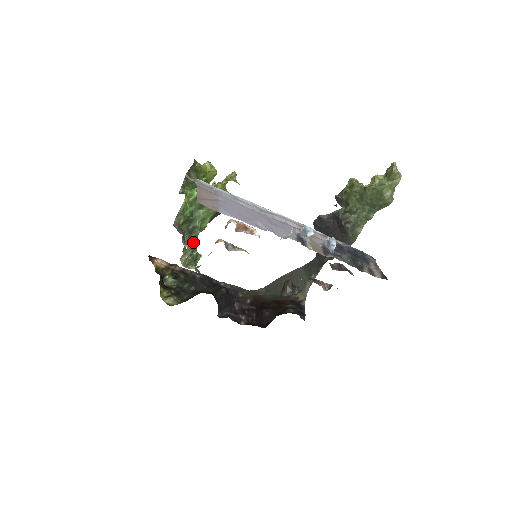
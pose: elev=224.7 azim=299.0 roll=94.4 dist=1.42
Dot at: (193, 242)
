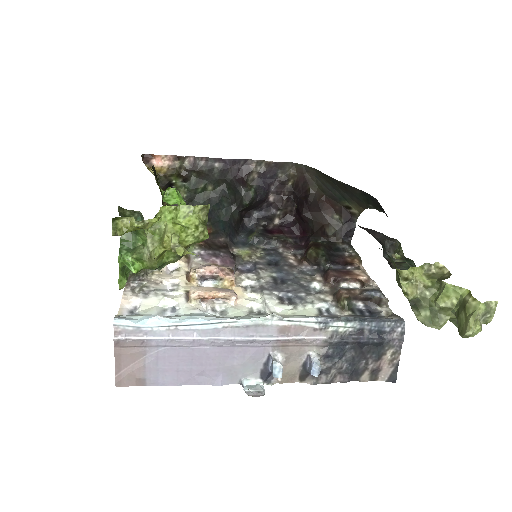
Dot at: occluded
